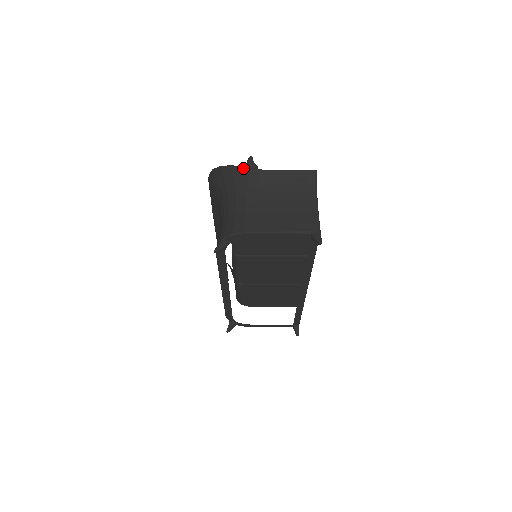
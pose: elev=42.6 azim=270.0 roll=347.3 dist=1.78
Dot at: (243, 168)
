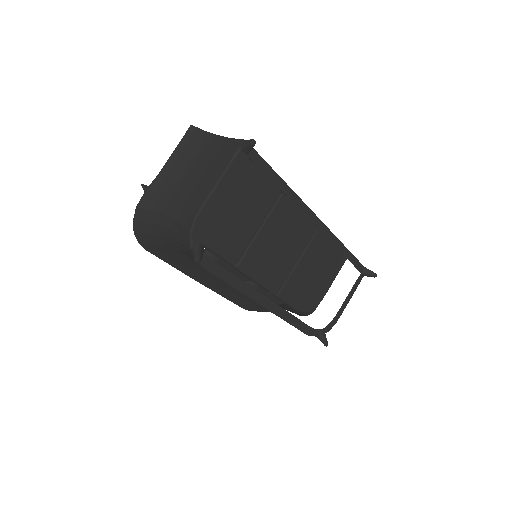
Dot at: (144, 194)
